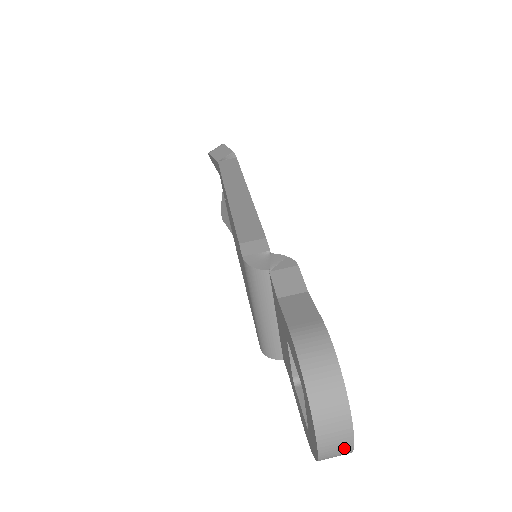
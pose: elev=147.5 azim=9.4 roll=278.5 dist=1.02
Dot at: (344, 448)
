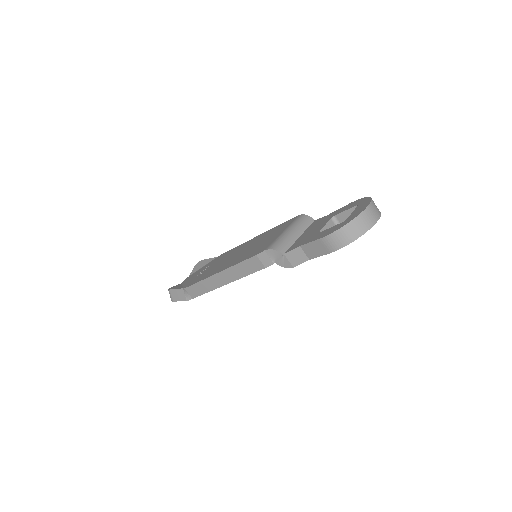
Dot at: (373, 219)
